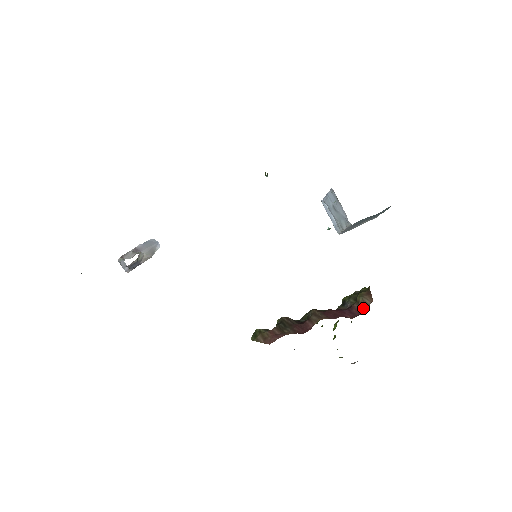
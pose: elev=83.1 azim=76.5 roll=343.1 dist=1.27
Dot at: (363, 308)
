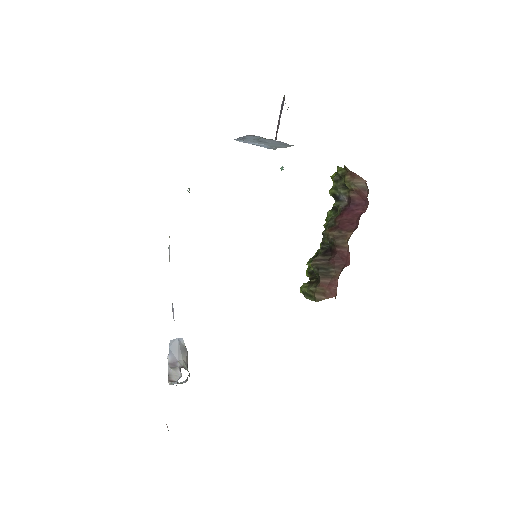
Dot at: (364, 194)
